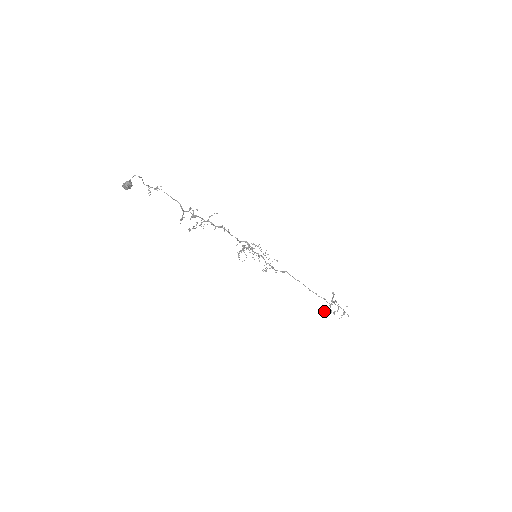
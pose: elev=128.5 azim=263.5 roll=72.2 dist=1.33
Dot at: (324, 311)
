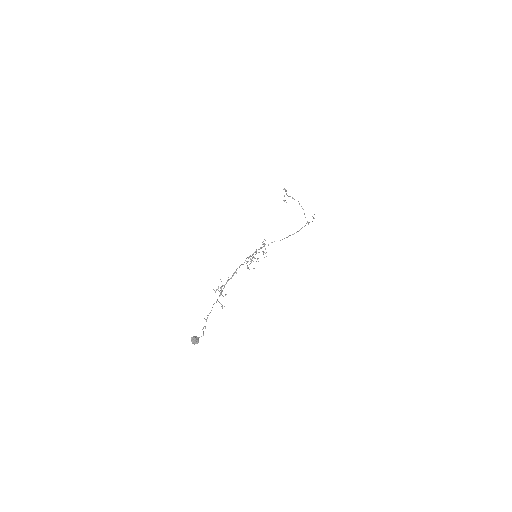
Dot at: occluded
